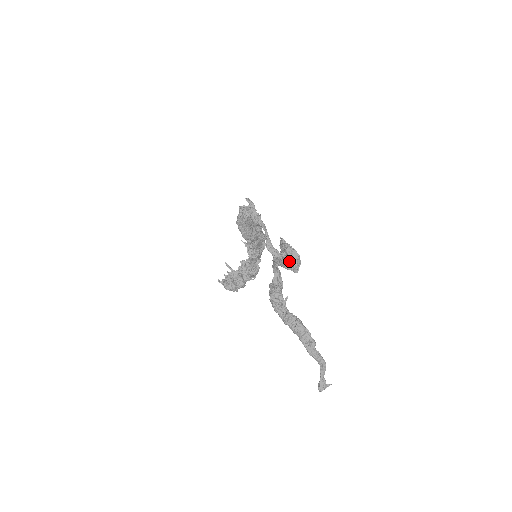
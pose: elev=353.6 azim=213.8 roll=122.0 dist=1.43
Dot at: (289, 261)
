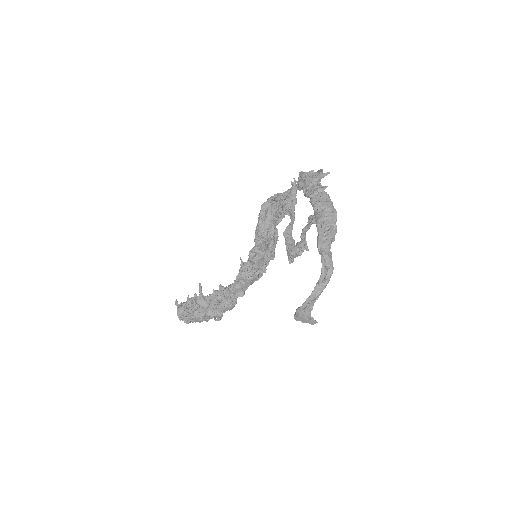
Dot at: occluded
